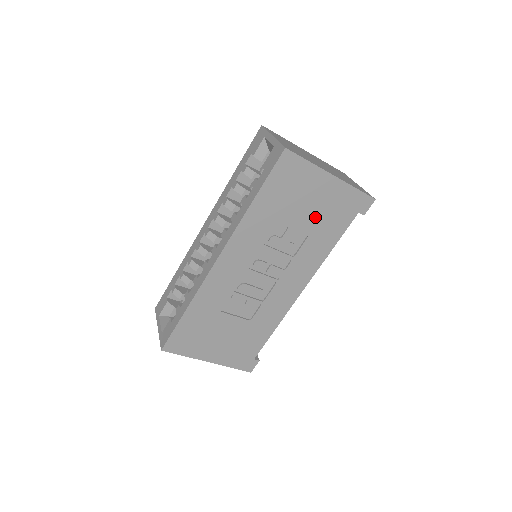
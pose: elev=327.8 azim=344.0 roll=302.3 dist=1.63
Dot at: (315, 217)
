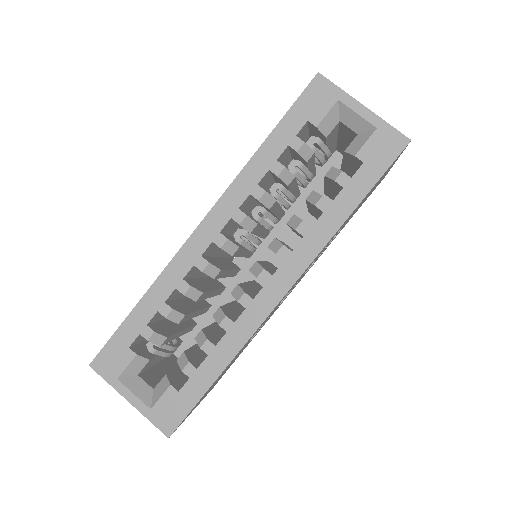
Dot at: (357, 209)
